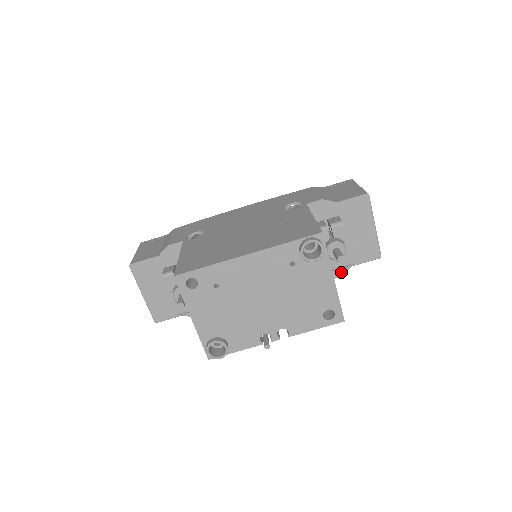
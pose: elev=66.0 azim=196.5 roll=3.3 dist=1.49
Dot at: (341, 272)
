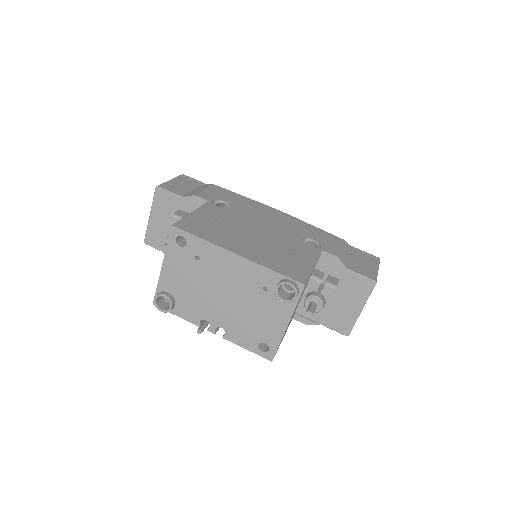
Dot at: (309, 321)
